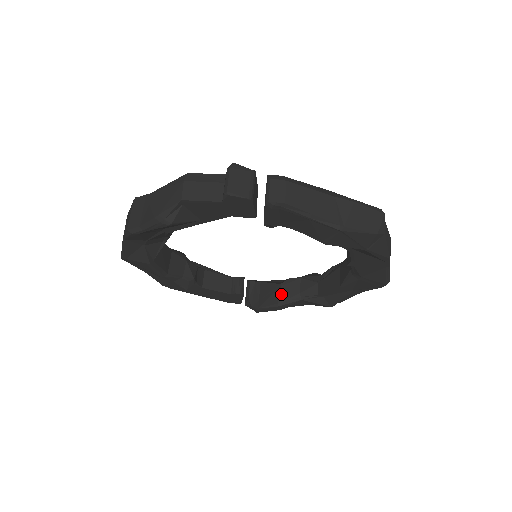
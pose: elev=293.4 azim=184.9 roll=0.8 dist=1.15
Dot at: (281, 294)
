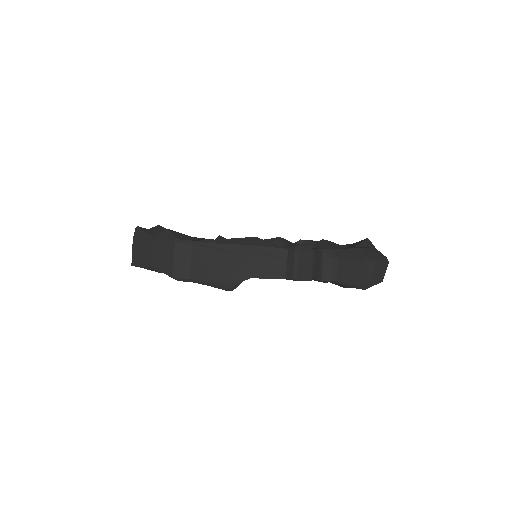
Dot at: occluded
